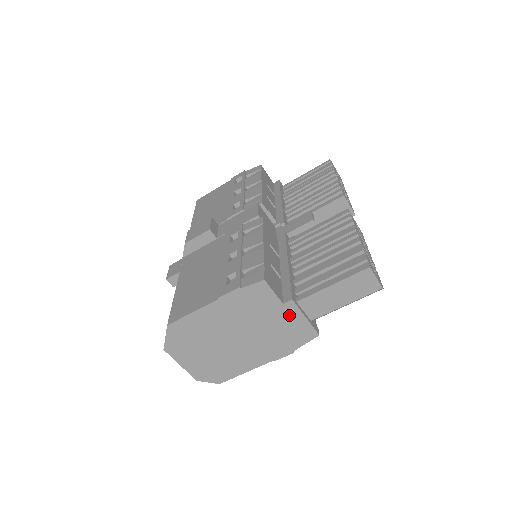
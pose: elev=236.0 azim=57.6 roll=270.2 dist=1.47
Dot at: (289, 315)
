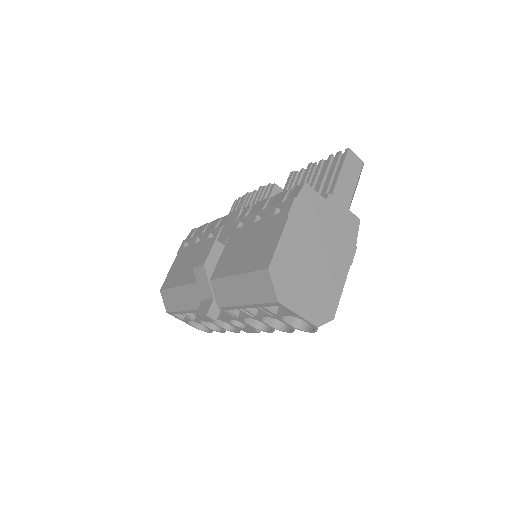
Dot at: (335, 209)
